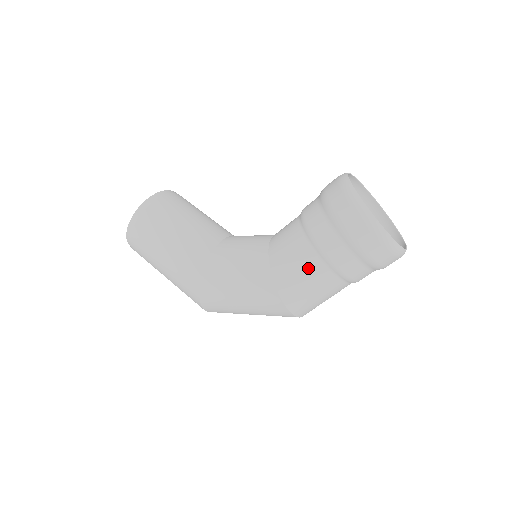
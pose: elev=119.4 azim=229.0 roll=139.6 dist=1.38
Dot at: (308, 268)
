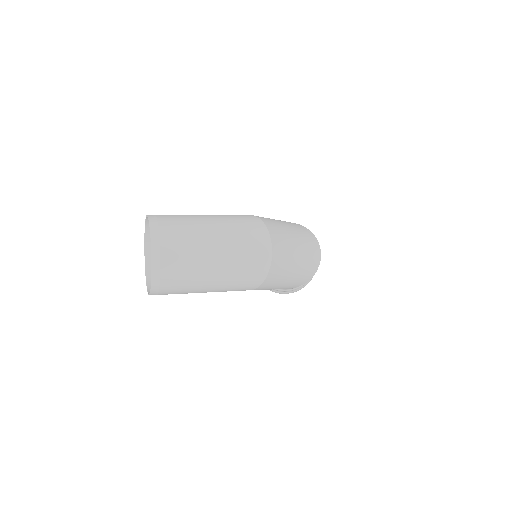
Dot at: occluded
